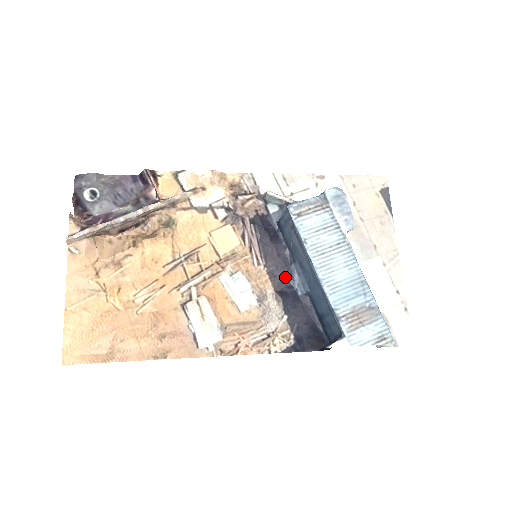
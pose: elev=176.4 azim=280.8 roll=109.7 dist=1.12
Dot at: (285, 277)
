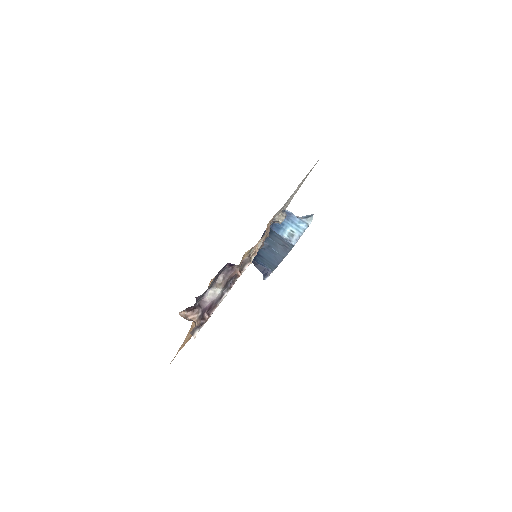
Dot at: occluded
